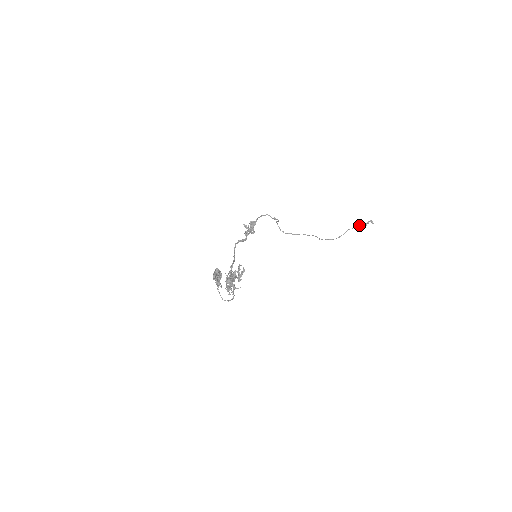
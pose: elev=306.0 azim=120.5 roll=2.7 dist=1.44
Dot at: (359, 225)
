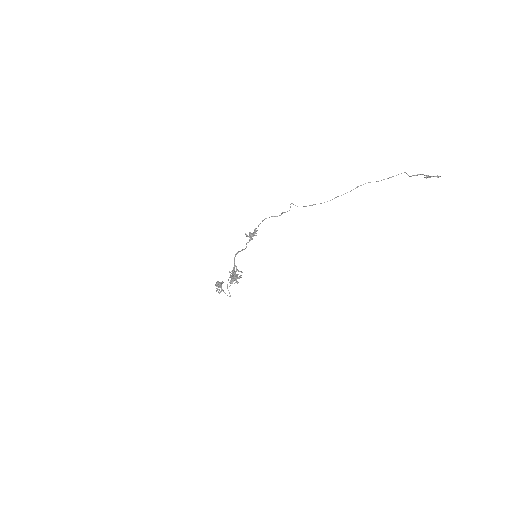
Dot at: occluded
